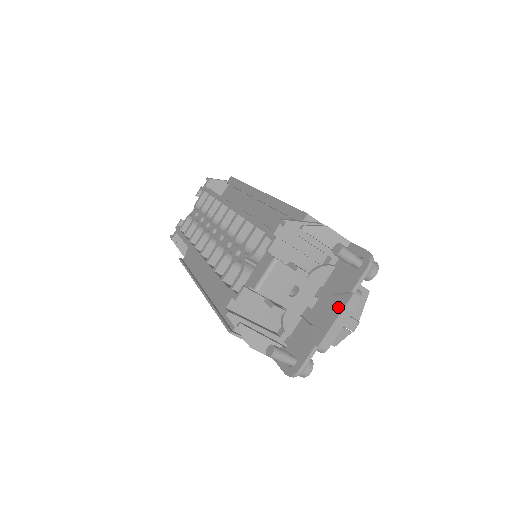
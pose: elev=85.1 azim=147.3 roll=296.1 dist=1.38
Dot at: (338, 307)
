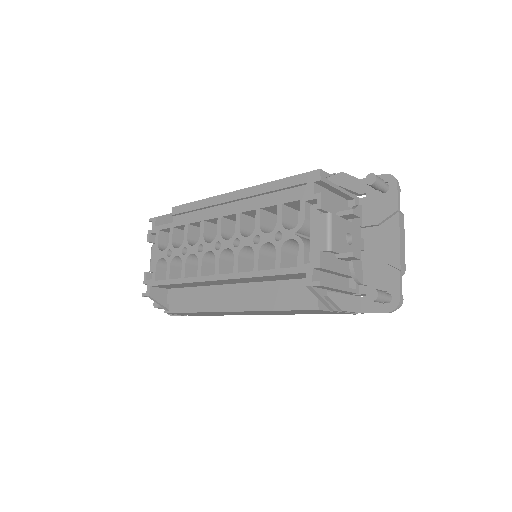
Dot at: (393, 230)
